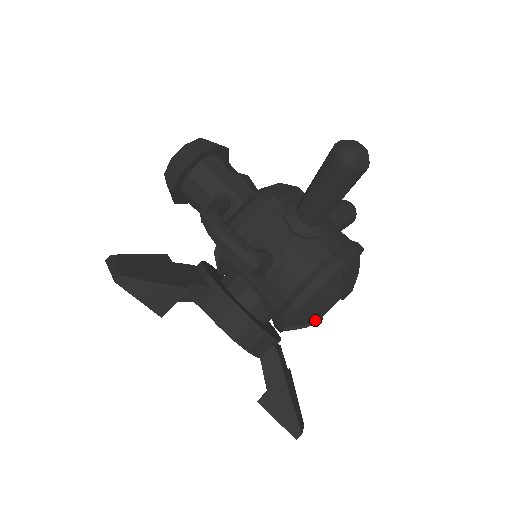
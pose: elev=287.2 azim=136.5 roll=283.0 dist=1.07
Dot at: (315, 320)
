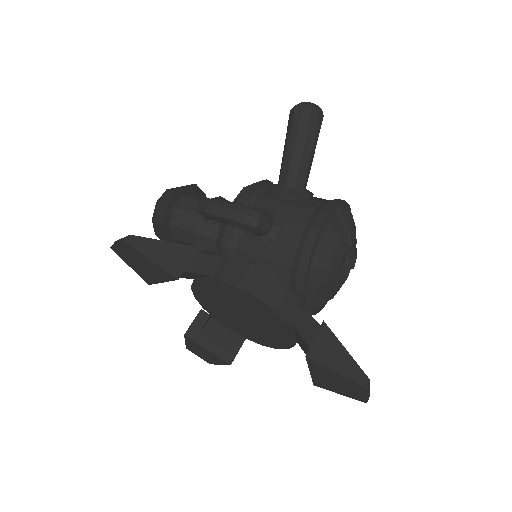
Dot at: (333, 278)
